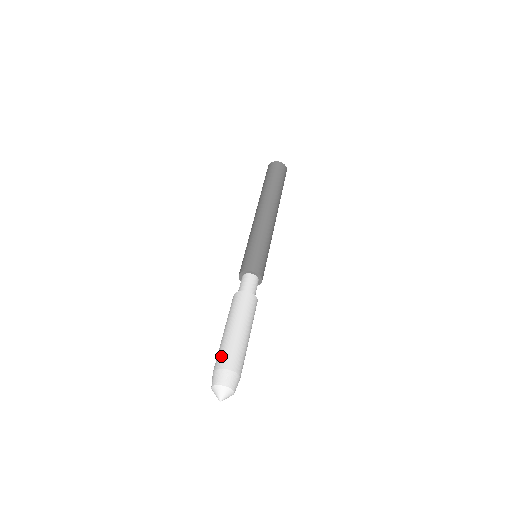
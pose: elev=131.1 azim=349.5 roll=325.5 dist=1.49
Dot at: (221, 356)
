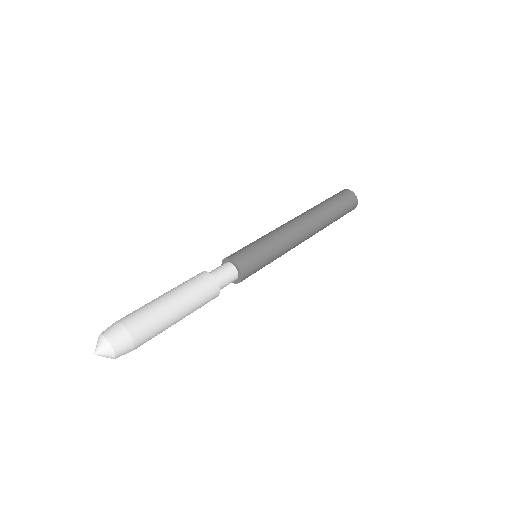
Dot at: (130, 313)
